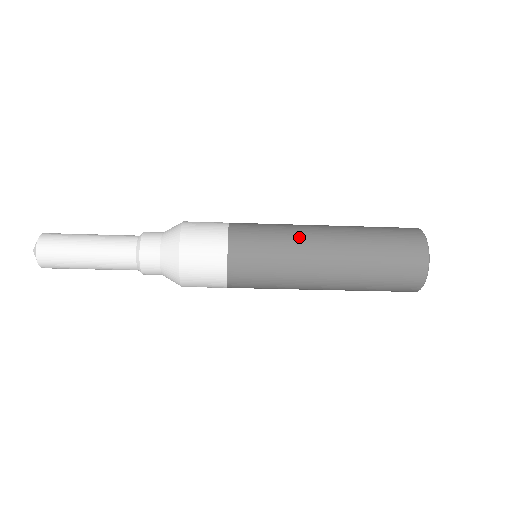
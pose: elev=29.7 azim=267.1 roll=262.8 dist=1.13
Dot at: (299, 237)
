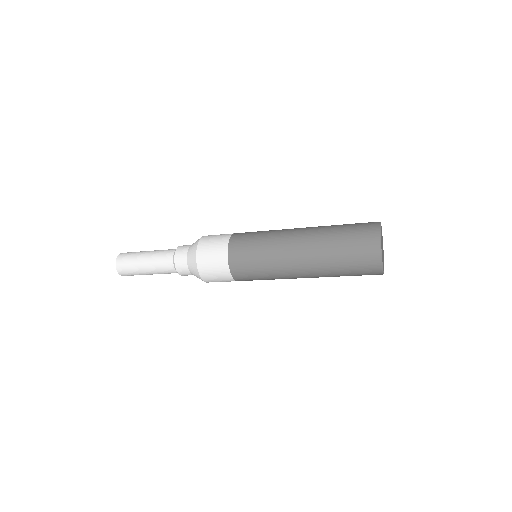
Dot at: (278, 257)
